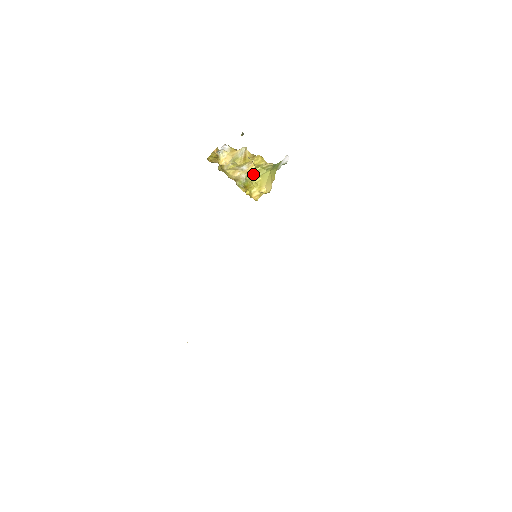
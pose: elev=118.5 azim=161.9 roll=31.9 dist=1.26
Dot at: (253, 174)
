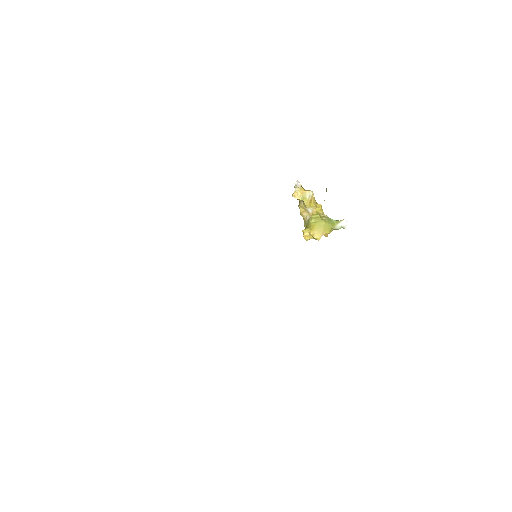
Dot at: (313, 218)
